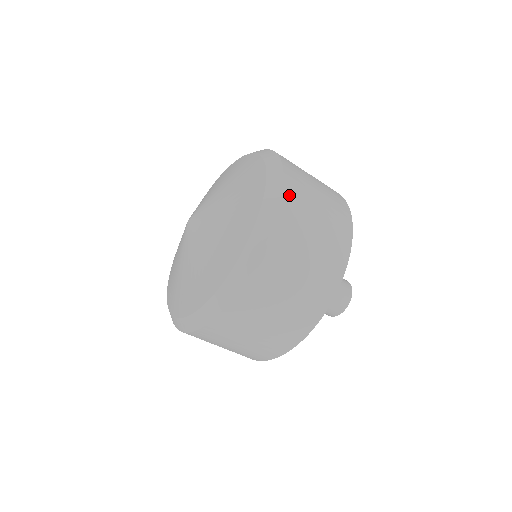
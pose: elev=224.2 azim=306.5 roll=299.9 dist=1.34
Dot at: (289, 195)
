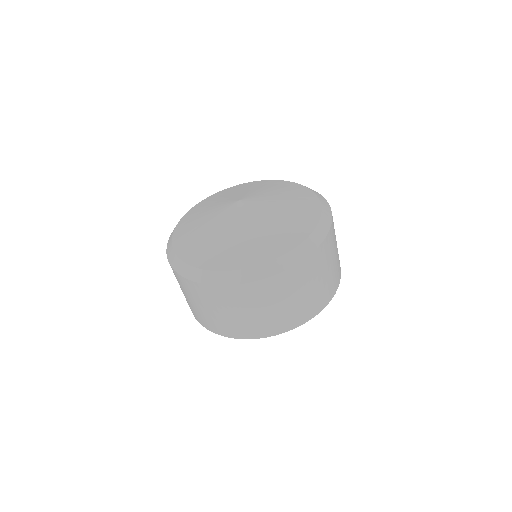
Dot at: (303, 267)
